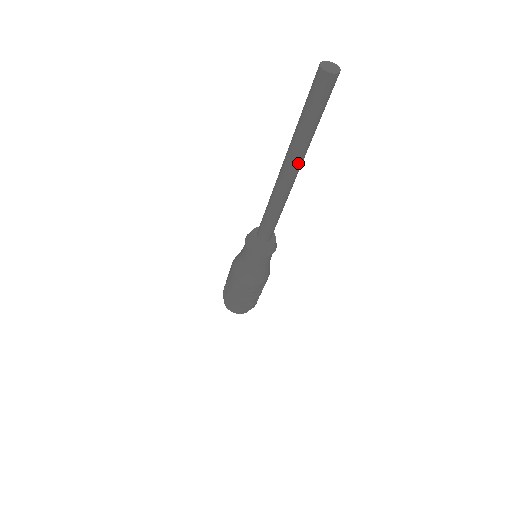
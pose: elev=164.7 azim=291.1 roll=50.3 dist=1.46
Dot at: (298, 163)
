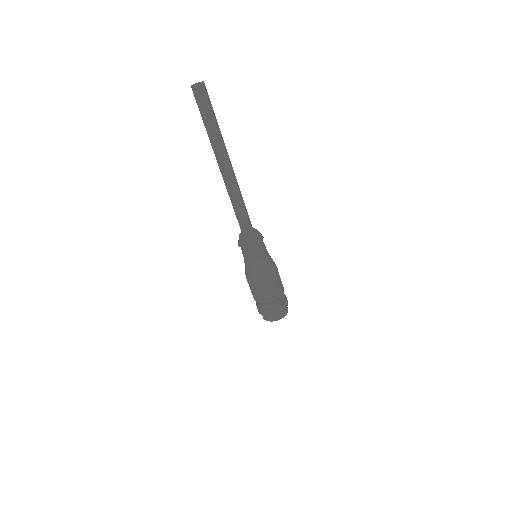
Dot at: (221, 156)
